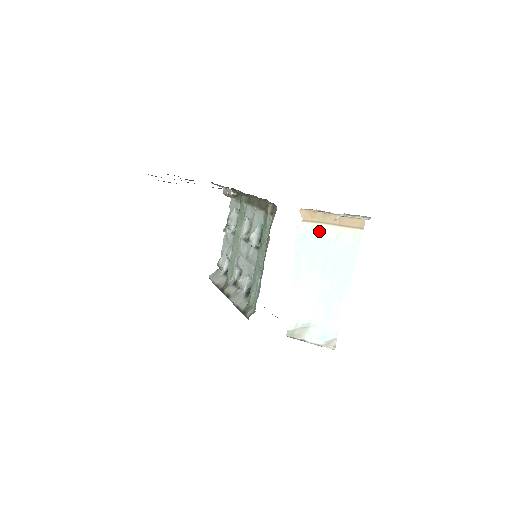
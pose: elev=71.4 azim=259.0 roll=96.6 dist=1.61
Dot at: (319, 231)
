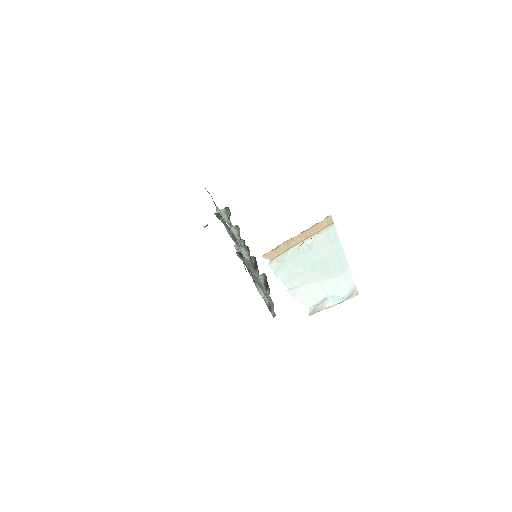
Dot at: (291, 254)
